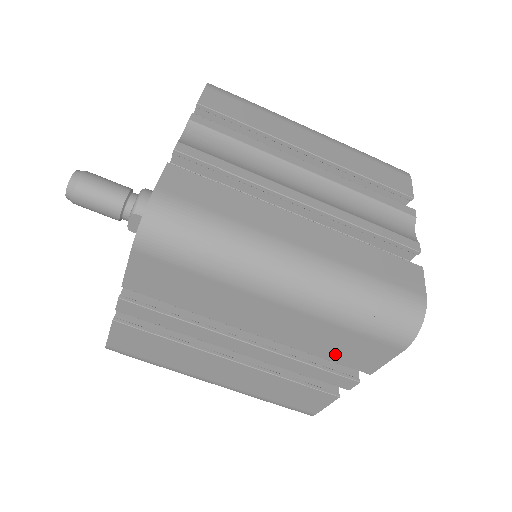
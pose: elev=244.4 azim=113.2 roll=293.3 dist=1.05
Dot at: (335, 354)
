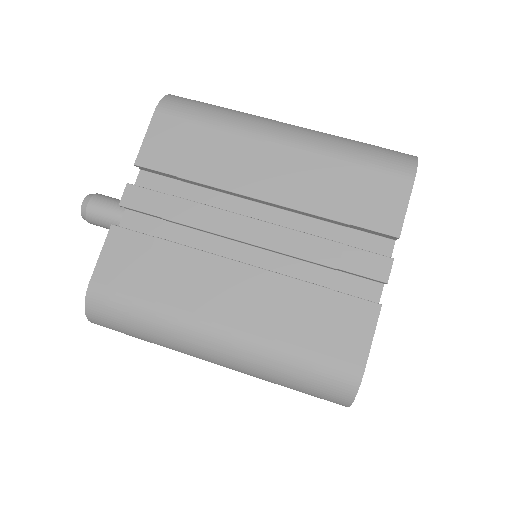
Dot at: (351, 209)
